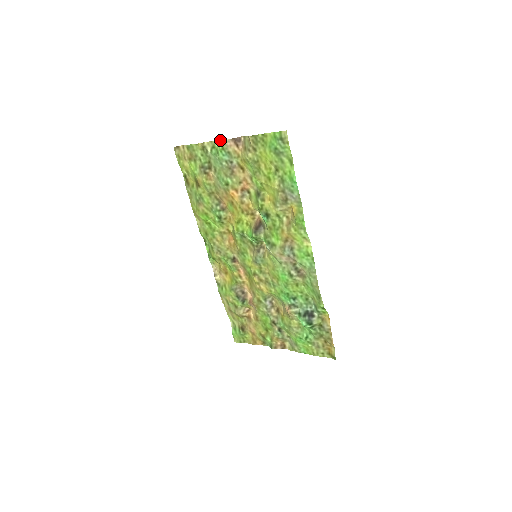
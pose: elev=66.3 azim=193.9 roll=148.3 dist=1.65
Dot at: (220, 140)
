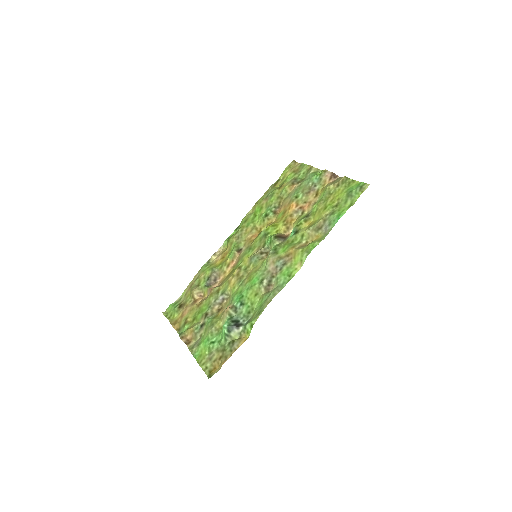
Dot at: (325, 169)
